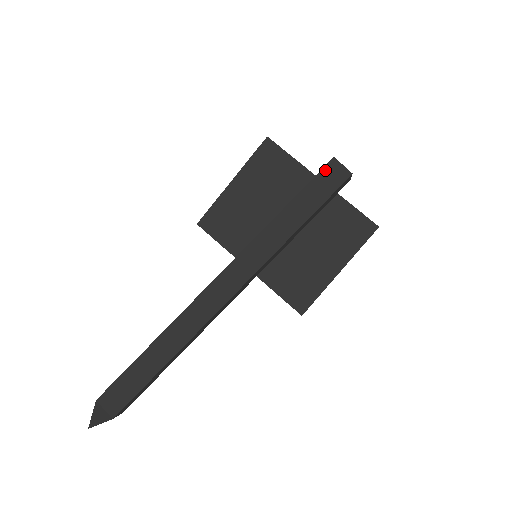
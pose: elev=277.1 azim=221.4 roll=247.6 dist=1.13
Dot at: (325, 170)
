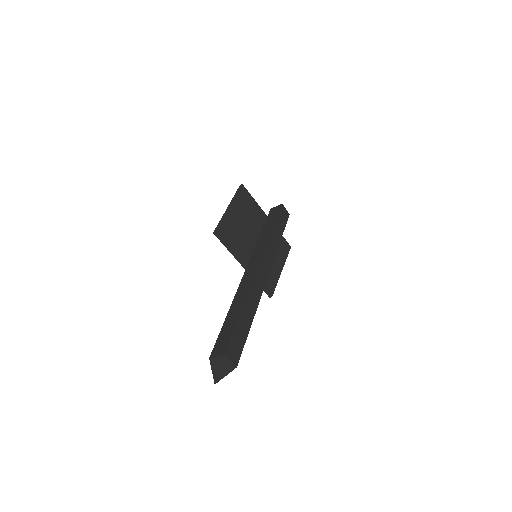
Dot at: (281, 210)
